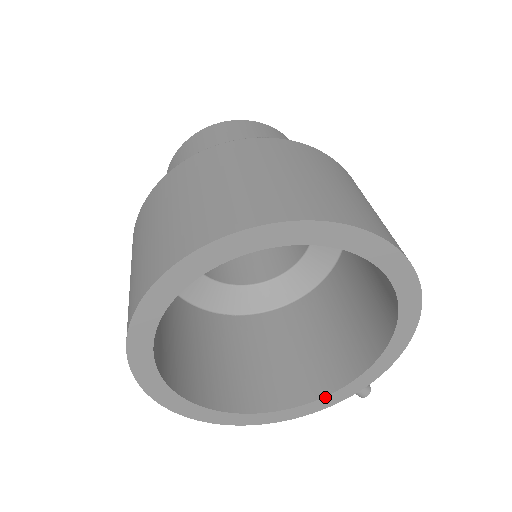
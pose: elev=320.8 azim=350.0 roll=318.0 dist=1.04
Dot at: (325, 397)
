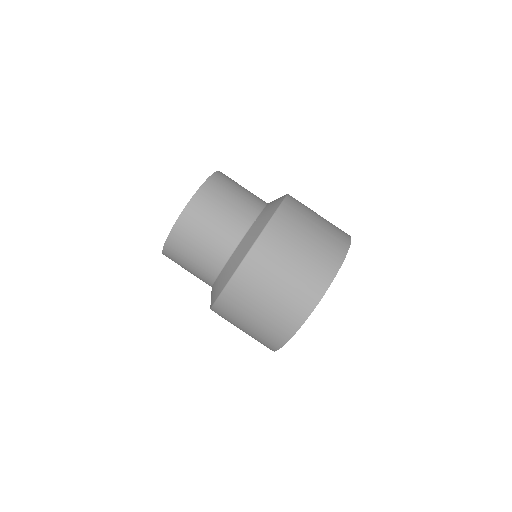
Dot at: occluded
